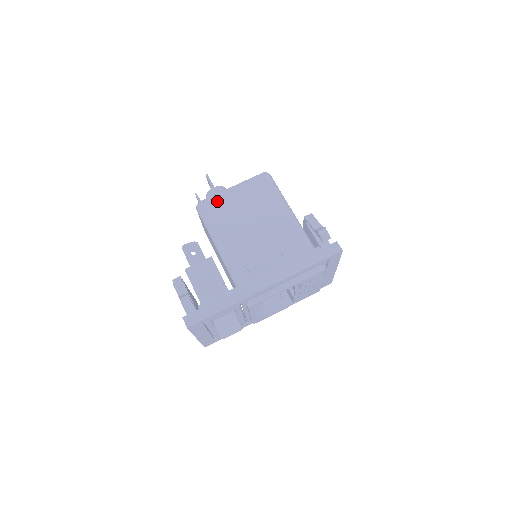
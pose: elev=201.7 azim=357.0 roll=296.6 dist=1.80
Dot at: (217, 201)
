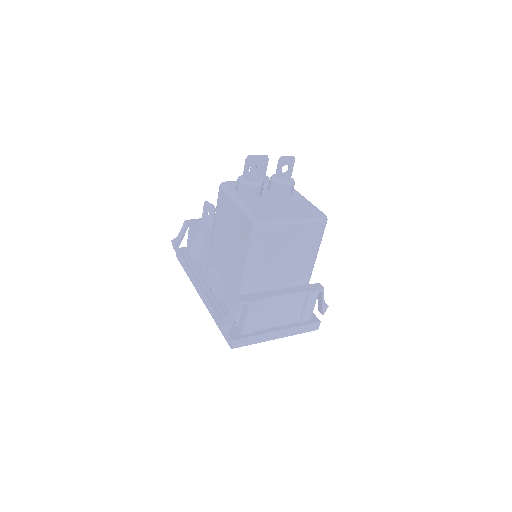
Dot at: (224, 200)
